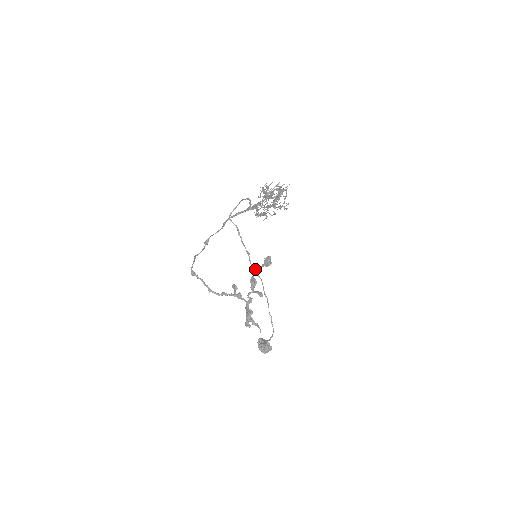
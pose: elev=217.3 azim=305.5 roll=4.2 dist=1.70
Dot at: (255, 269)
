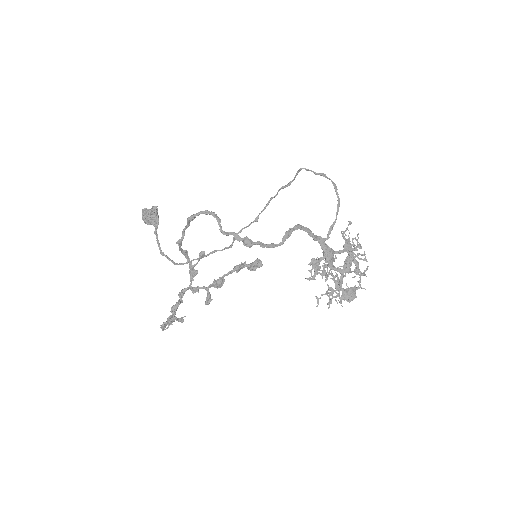
Dot at: (238, 265)
